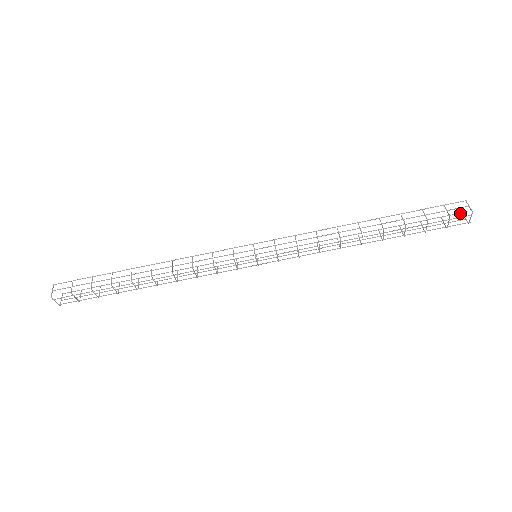
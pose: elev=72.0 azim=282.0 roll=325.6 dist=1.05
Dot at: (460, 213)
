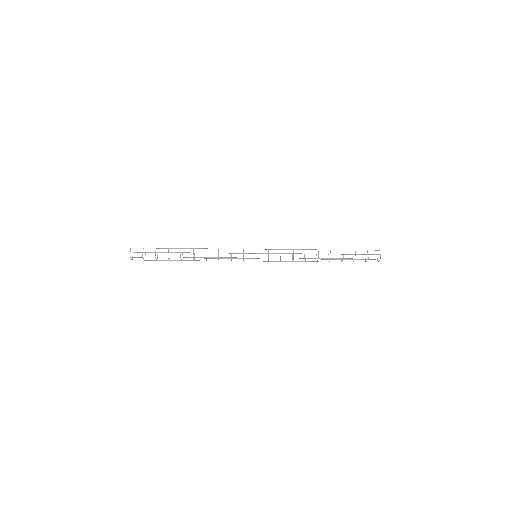
Dot at: occluded
